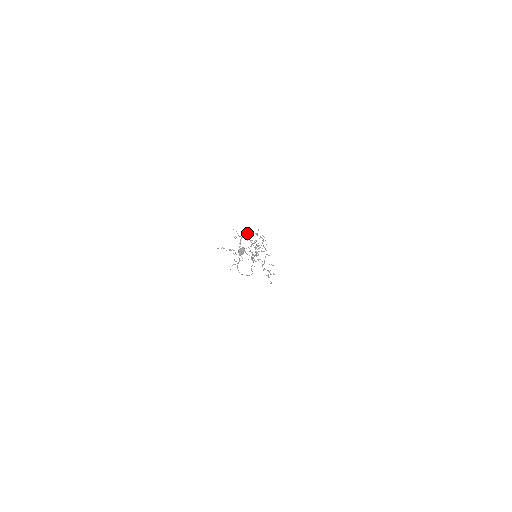
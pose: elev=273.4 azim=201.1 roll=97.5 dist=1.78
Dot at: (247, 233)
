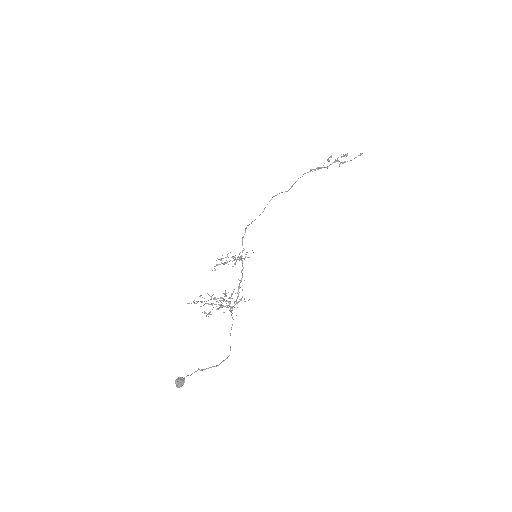
Dot at: occluded
